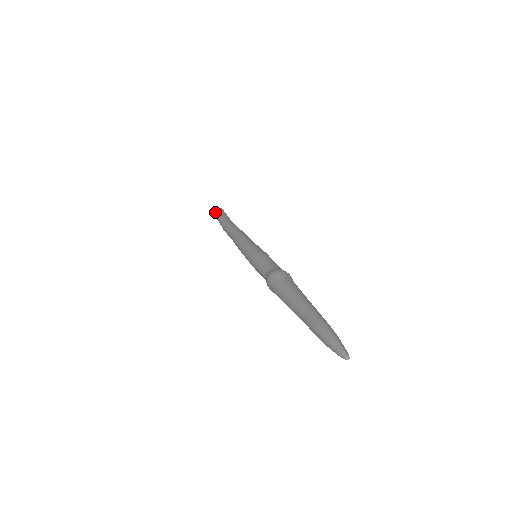
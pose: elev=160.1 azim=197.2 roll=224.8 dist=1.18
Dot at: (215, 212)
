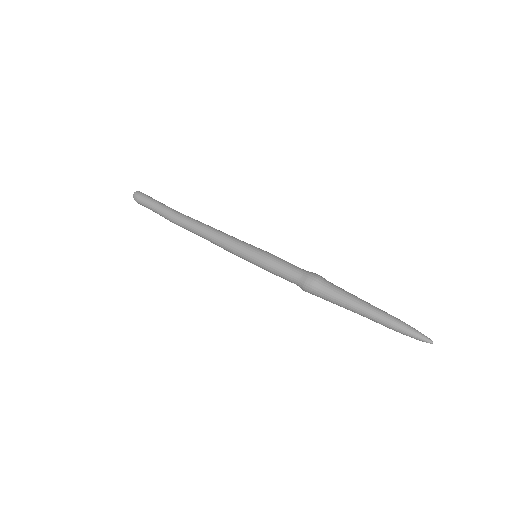
Dot at: (139, 202)
